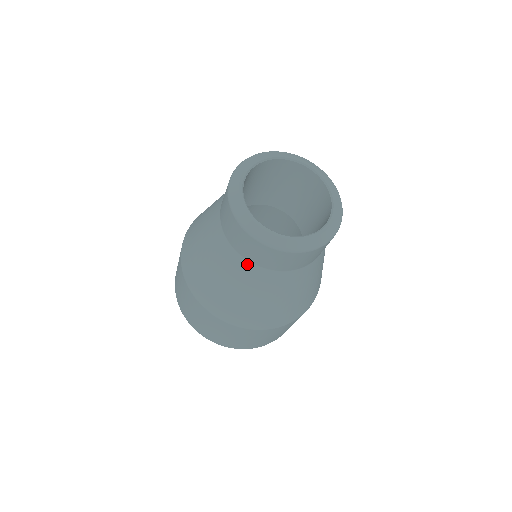
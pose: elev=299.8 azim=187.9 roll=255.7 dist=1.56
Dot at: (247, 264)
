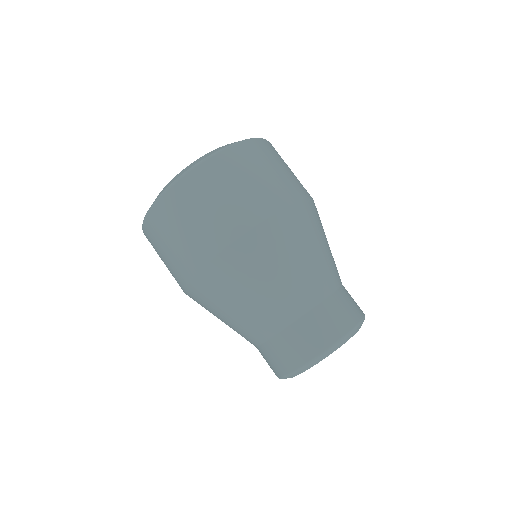
Dot at: (253, 344)
